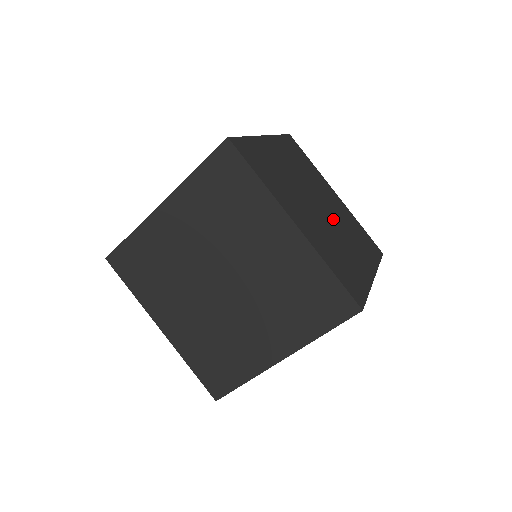
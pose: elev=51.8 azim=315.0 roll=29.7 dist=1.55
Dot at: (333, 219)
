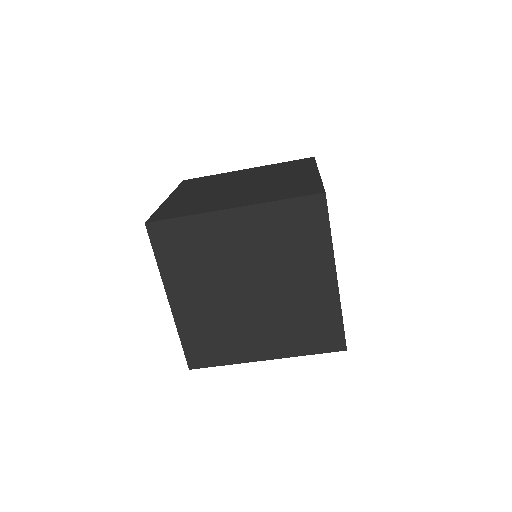
Dot at: occluded
